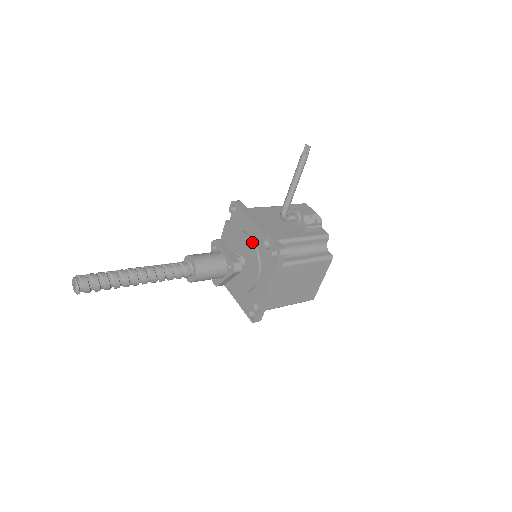
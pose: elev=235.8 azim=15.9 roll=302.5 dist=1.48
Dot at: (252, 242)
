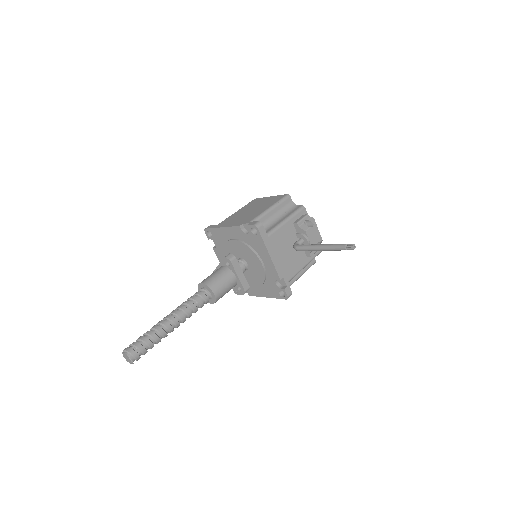
Dot at: (264, 271)
